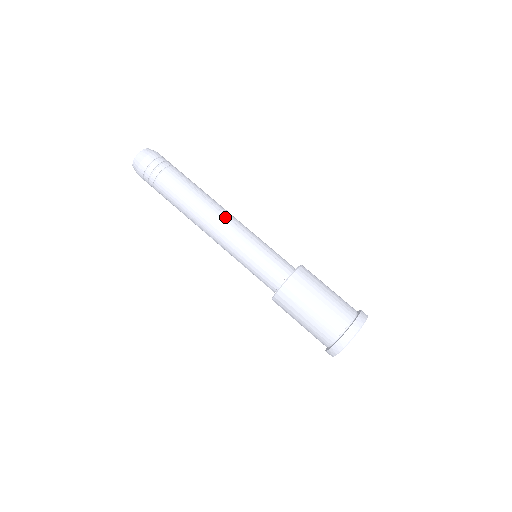
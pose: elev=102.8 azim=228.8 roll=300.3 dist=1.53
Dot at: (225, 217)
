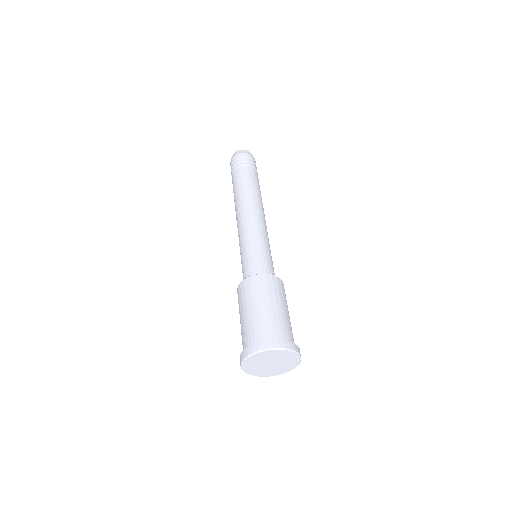
Dot at: (245, 214)
